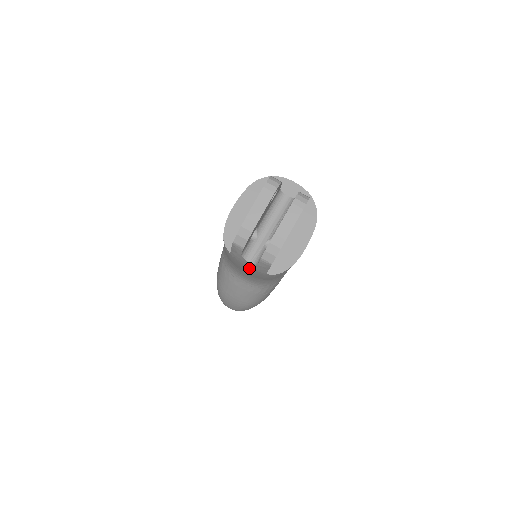
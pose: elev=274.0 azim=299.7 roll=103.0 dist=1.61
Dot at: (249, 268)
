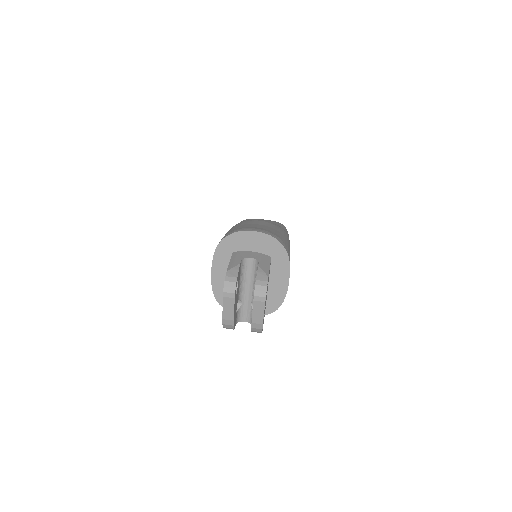
Dot at: occluded
